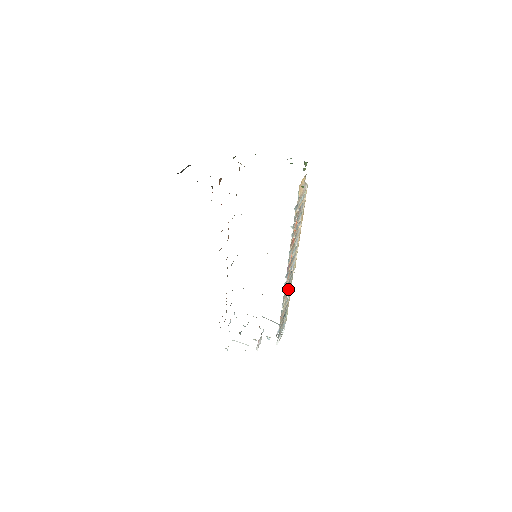
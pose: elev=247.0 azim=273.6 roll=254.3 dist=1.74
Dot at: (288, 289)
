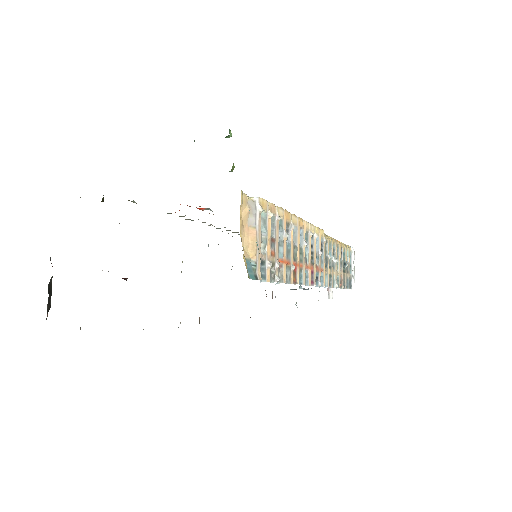
Dot at: (330, 259)
